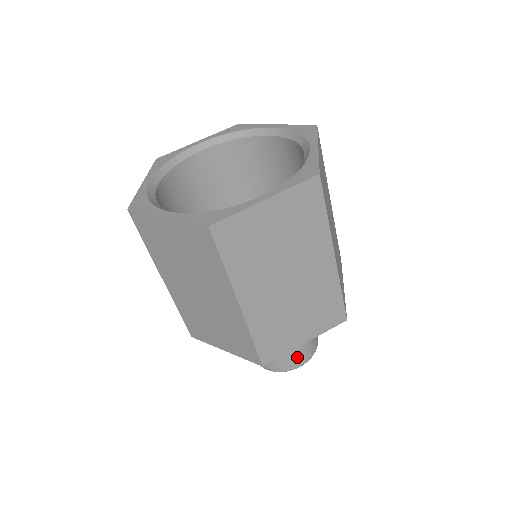
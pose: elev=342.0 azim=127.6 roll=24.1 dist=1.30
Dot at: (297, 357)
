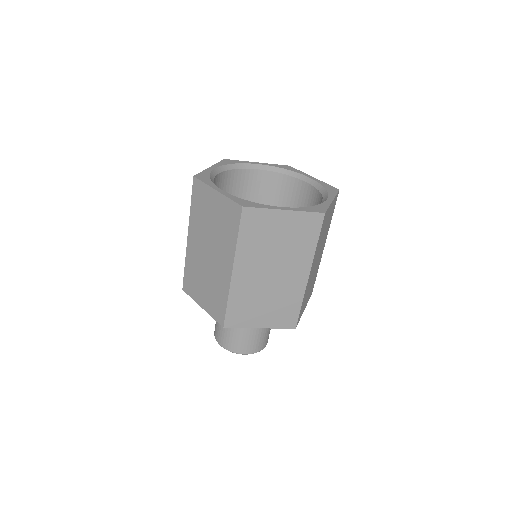
Dot at: (268, 336)
